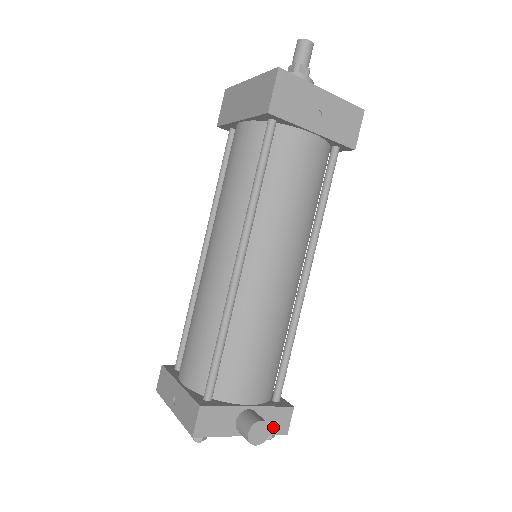
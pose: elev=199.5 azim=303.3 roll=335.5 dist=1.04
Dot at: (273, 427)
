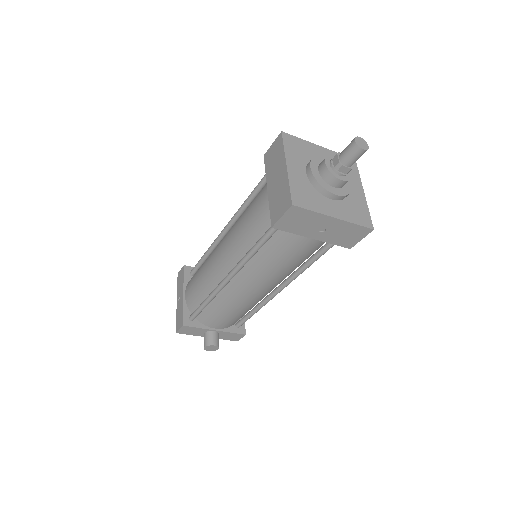
Dot at: (229, 338)
